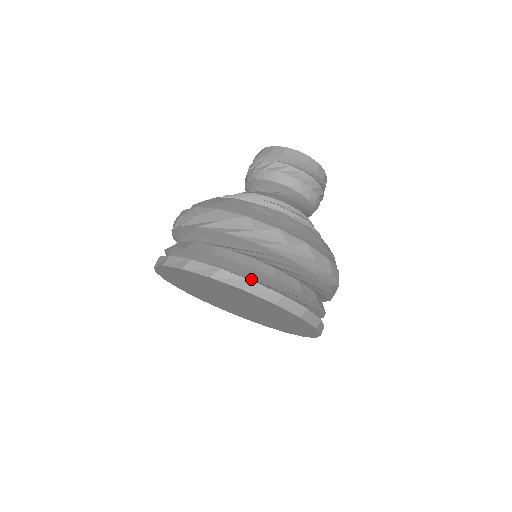
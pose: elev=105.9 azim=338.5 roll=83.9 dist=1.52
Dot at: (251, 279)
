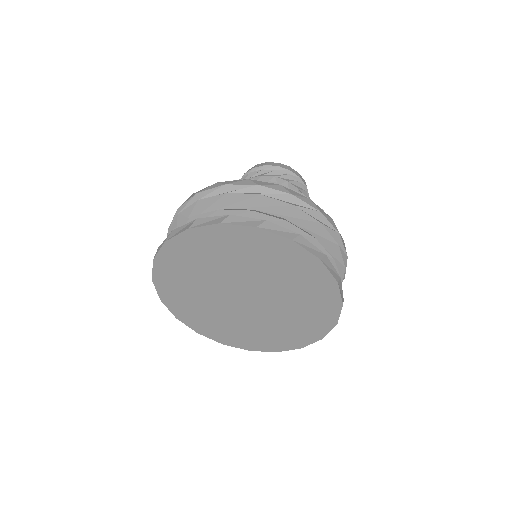
Dot at: occluded
